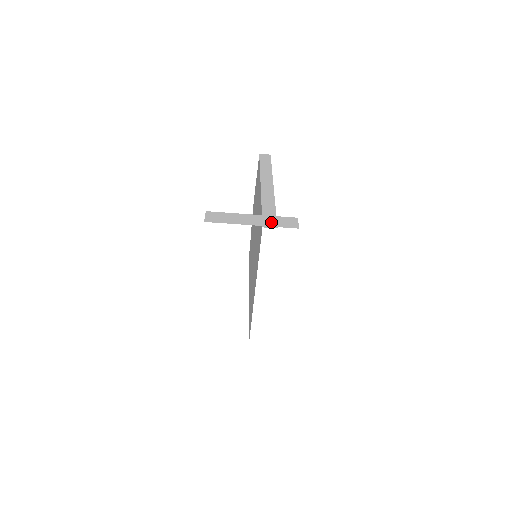
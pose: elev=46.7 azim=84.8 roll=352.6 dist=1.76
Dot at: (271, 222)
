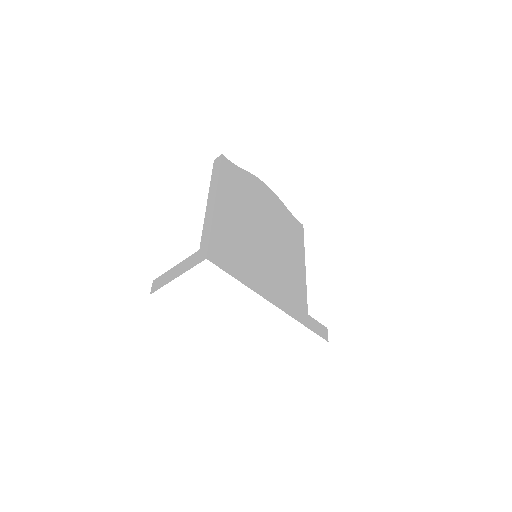
Dot at: (189, 264)
